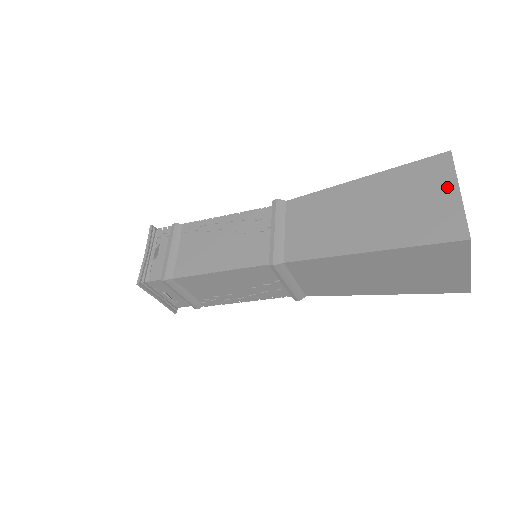
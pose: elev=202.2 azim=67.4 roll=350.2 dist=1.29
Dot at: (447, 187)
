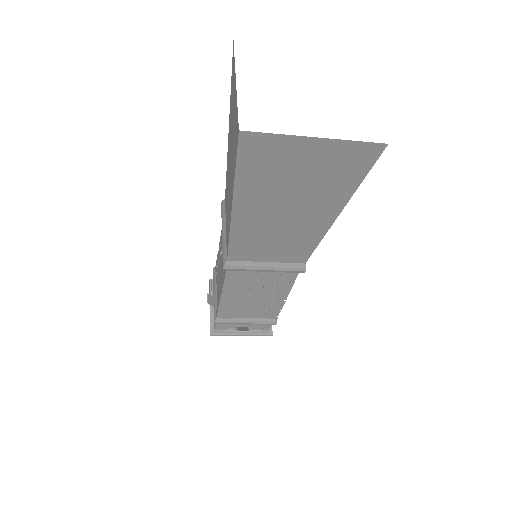
Dot at: (234, 86)
